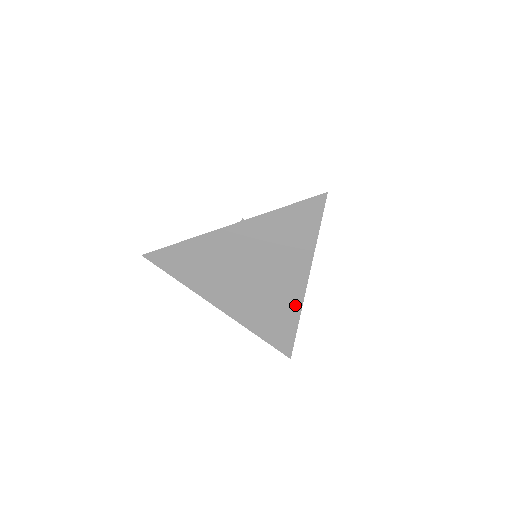
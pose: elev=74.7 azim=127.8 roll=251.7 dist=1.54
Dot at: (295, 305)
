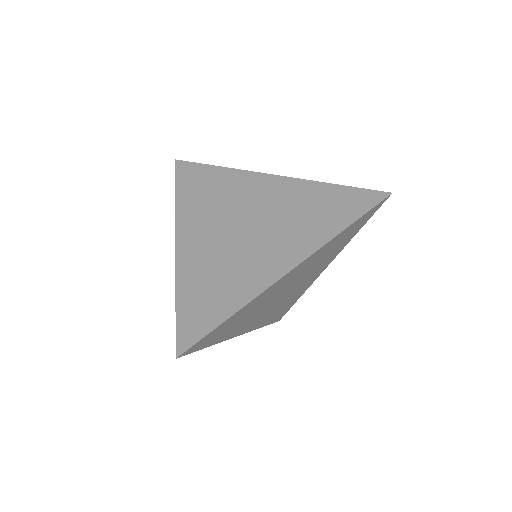
Dot at: (255, 287)
